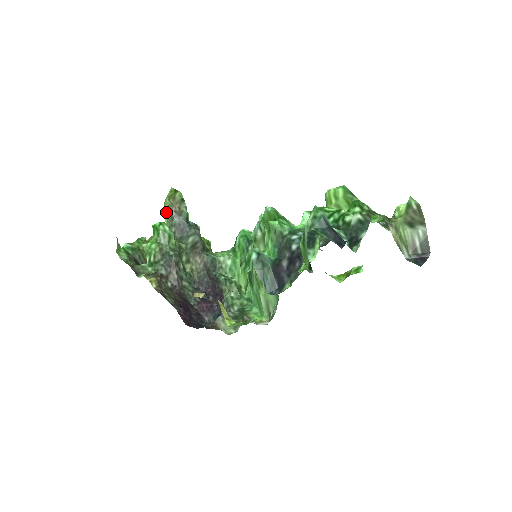
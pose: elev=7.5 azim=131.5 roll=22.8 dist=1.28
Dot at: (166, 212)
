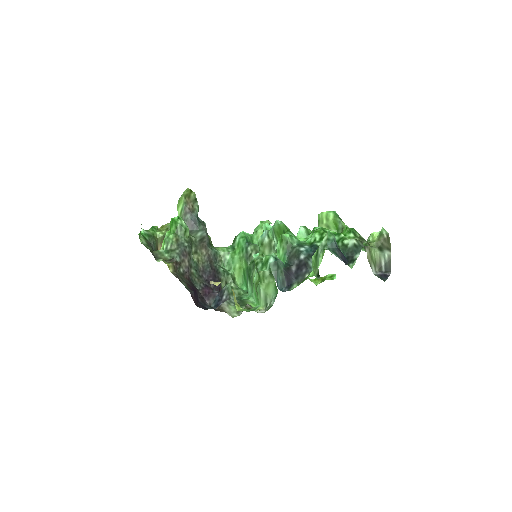
Dot at: (180, 208)
